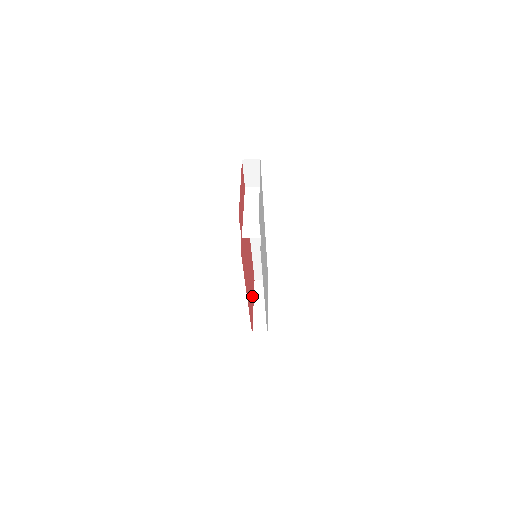
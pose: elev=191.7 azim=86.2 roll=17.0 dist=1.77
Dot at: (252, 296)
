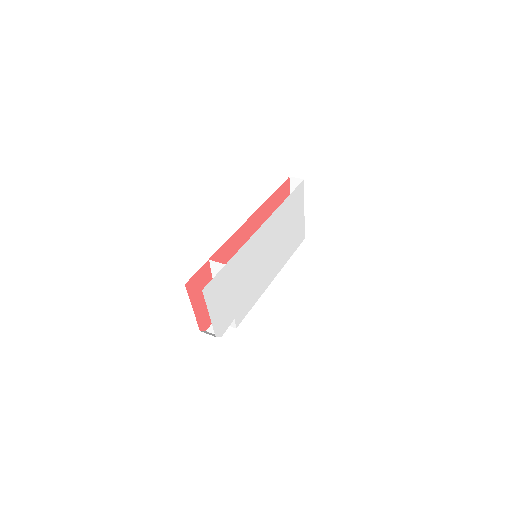
Dot at: occluded
